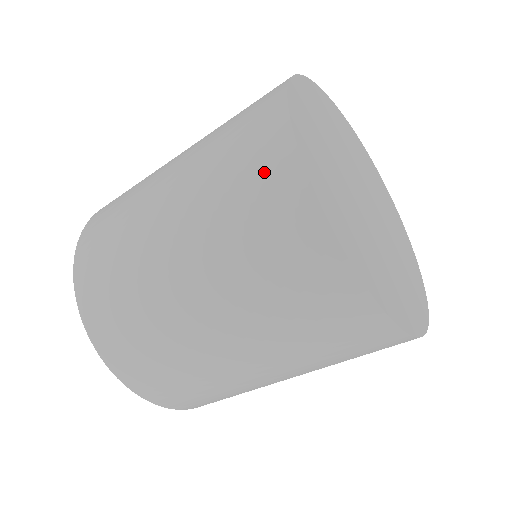
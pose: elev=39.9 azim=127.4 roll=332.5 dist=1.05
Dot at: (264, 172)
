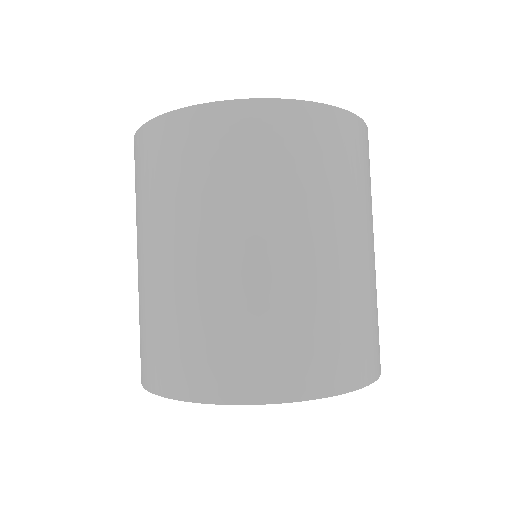
Dot at: (182, 142)
